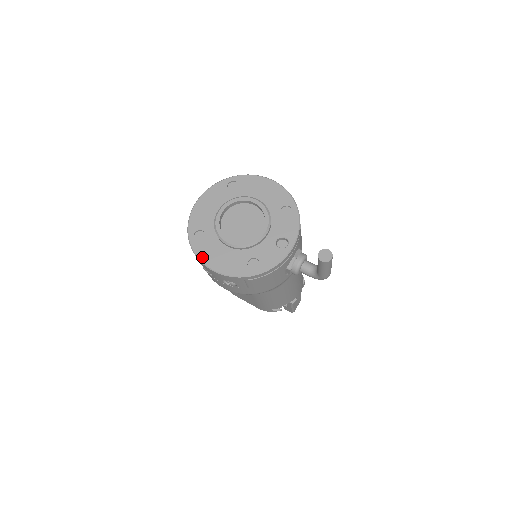
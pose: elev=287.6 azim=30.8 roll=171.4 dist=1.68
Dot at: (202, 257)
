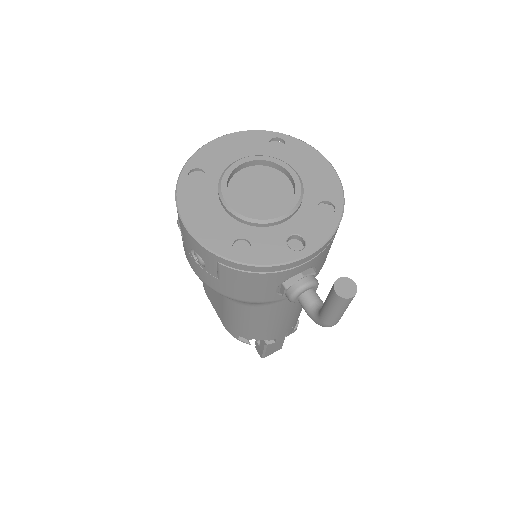
Dot at: (182, 201)
